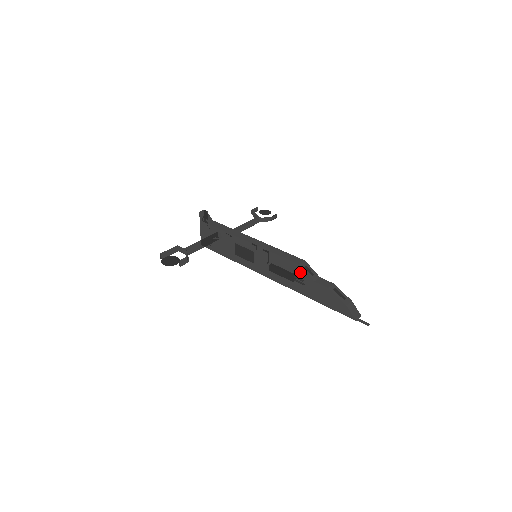
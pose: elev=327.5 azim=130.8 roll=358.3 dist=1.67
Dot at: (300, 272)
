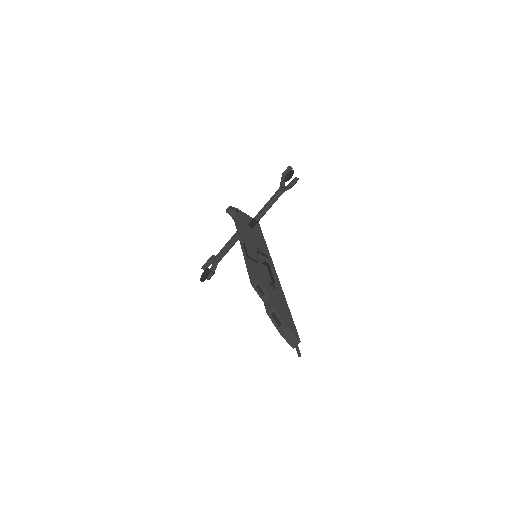
Dot at: occluded
